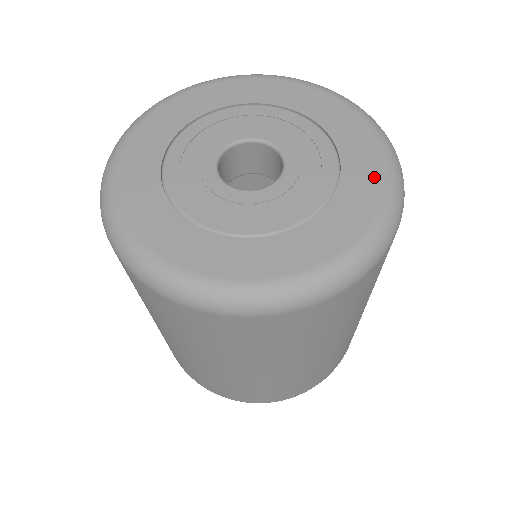
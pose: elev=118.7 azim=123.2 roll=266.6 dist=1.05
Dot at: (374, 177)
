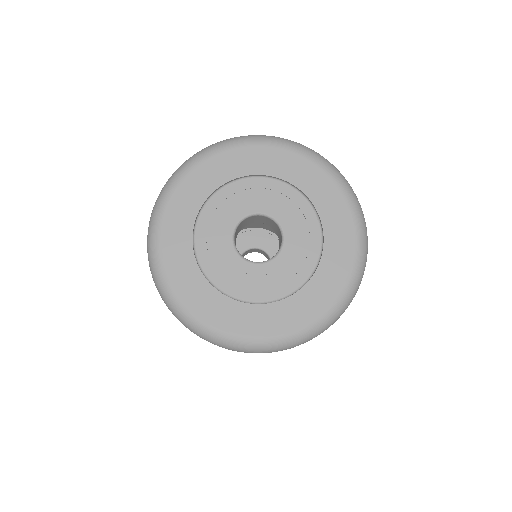
Dot at: (325, 298)
